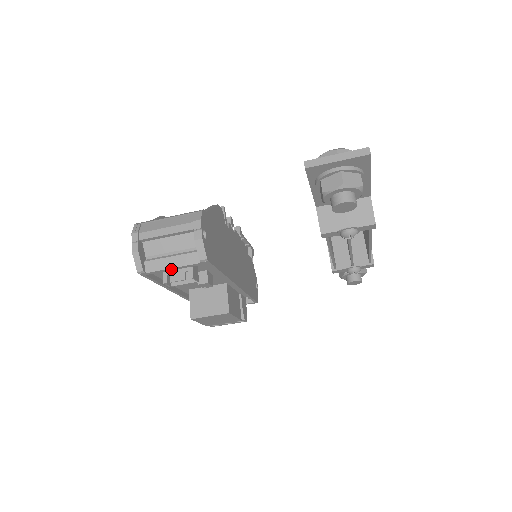
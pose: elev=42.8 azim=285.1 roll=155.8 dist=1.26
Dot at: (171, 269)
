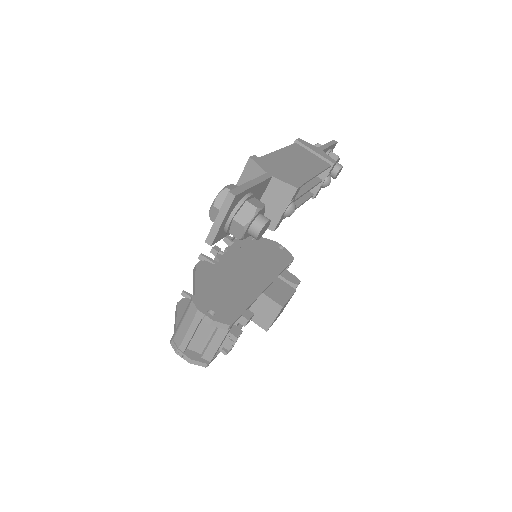
Dot at: (219, 346)
